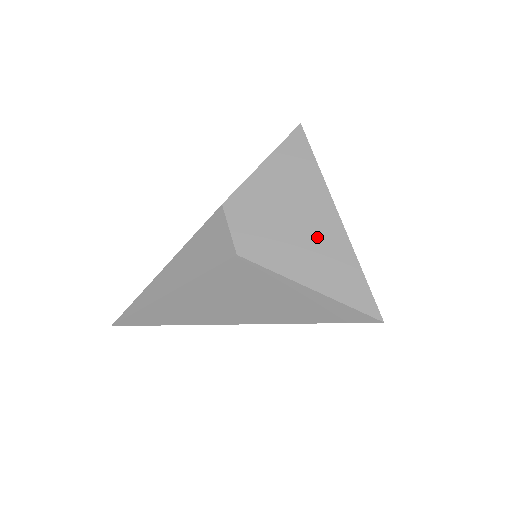
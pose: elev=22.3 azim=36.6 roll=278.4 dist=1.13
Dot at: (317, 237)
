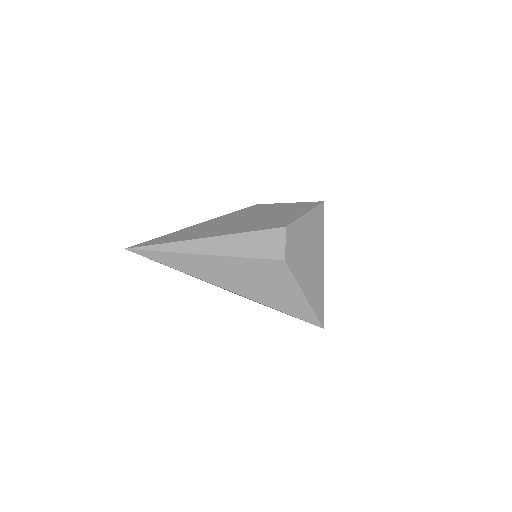
Dot at: (314, 270)
